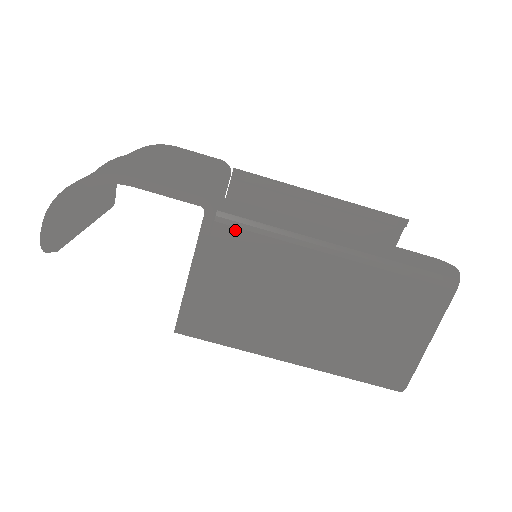
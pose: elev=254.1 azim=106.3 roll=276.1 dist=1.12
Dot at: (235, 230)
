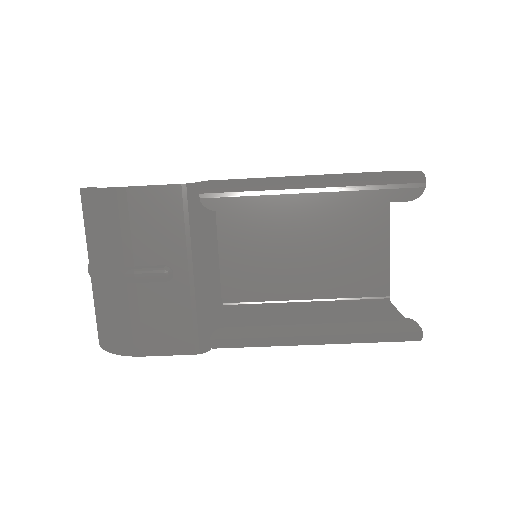
Dot at: occluded
